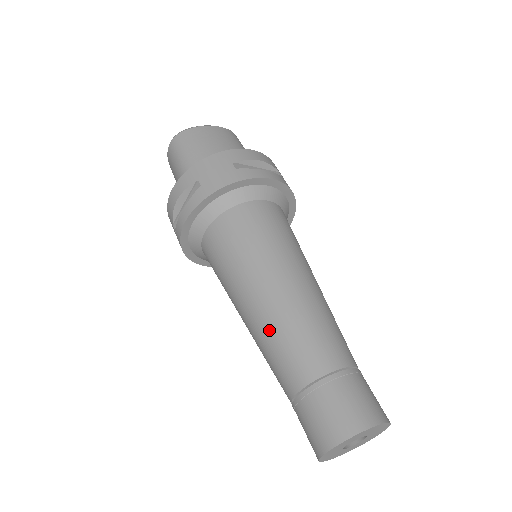
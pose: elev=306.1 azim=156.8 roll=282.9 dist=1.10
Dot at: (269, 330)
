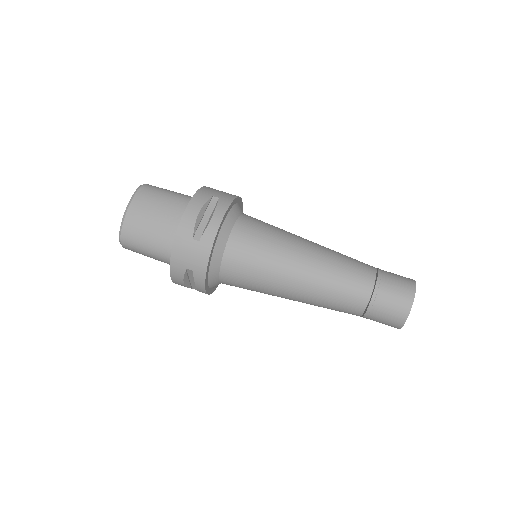
Dot at: (318, 302)
